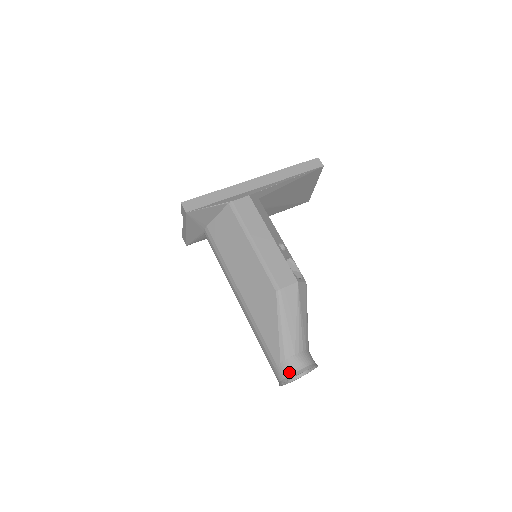
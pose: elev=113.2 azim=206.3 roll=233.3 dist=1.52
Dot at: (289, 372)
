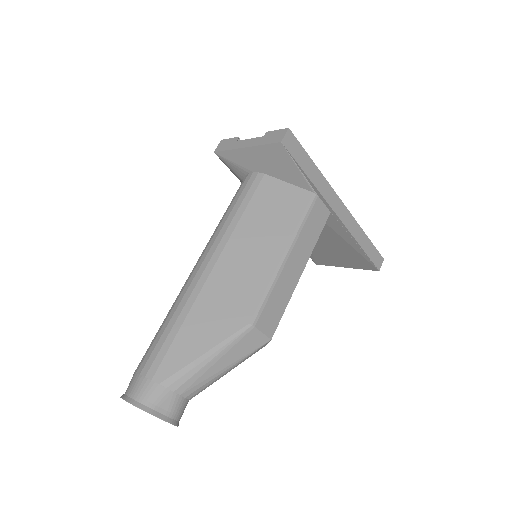
Dot at: (154, 404)
